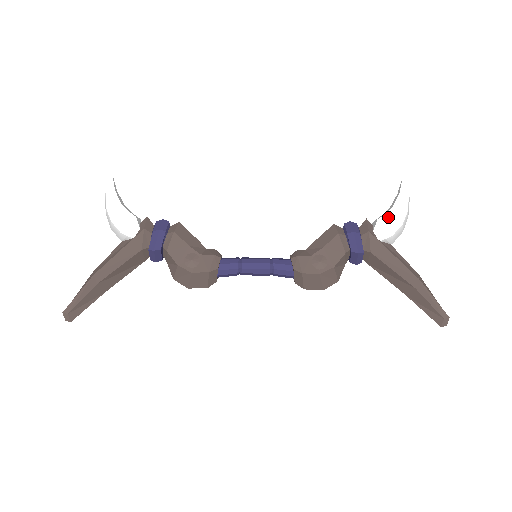
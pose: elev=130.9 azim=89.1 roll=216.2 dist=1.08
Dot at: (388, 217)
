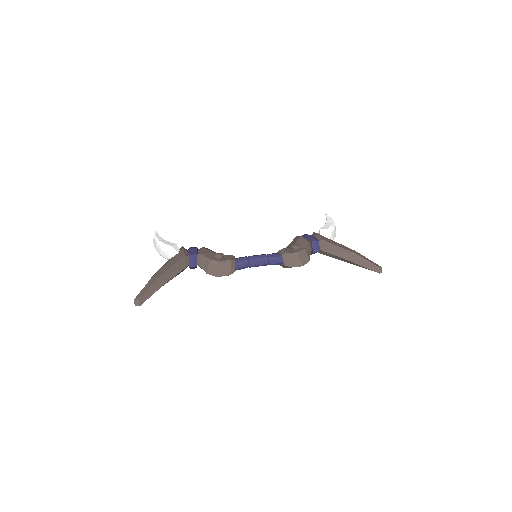
Dot at: (325, 226)
